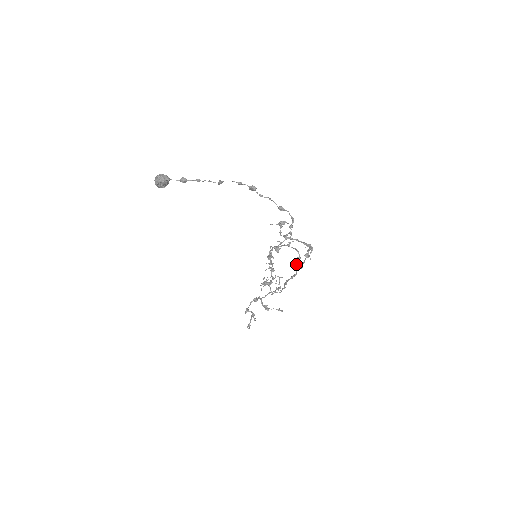
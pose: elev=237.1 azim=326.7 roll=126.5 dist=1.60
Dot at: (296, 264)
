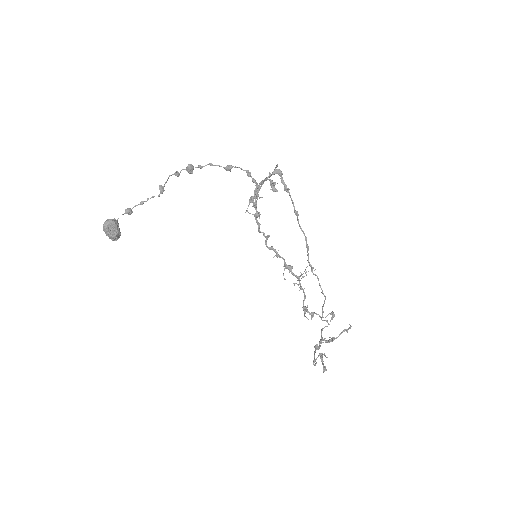
Dot at: (273, 189)
